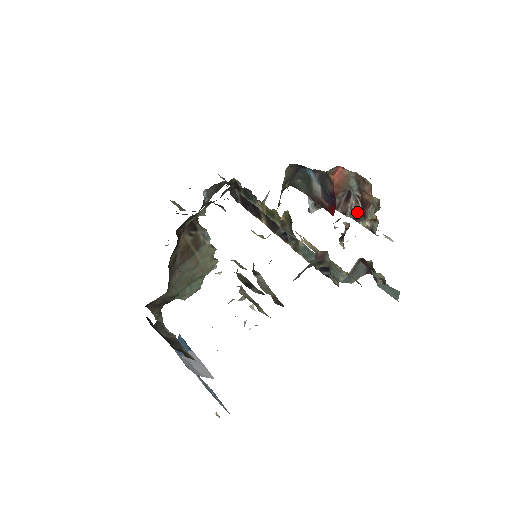
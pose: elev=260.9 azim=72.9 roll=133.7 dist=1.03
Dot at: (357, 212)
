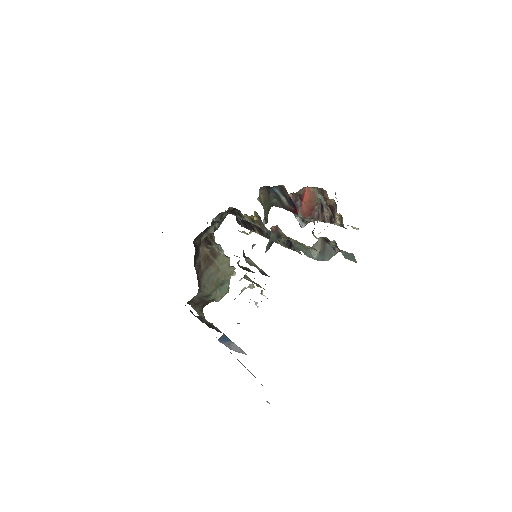
Dot at: (330, 217)
